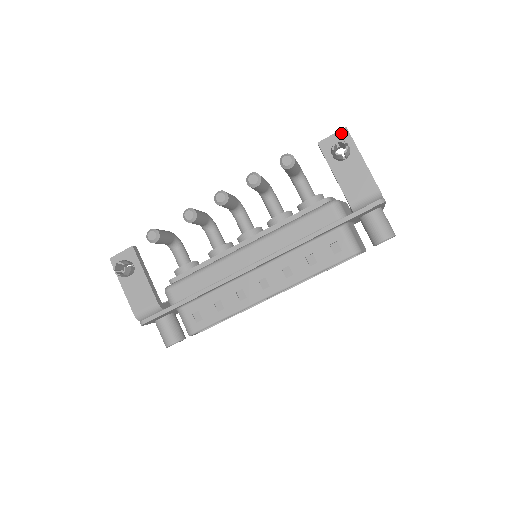
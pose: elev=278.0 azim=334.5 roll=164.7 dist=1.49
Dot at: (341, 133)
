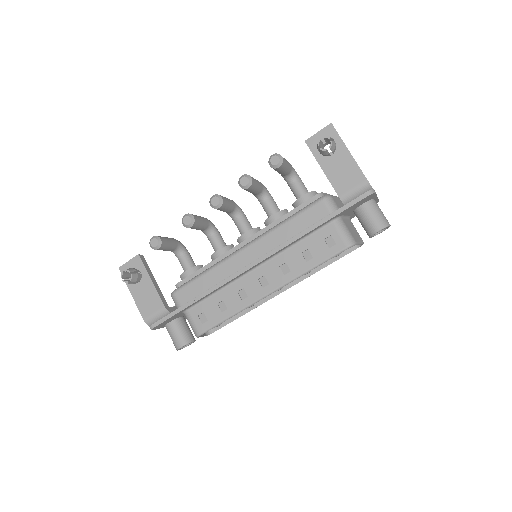
Dot at: (327, 129)
